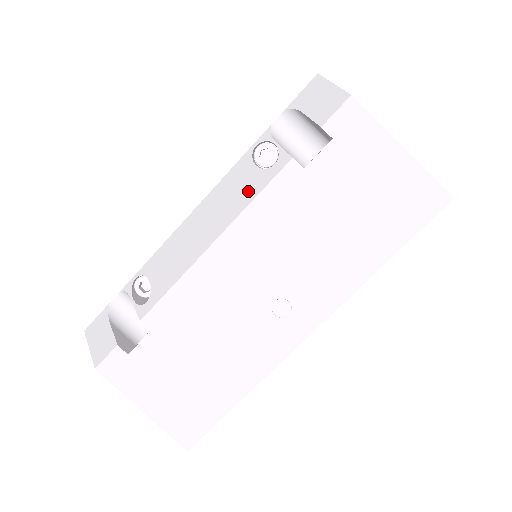
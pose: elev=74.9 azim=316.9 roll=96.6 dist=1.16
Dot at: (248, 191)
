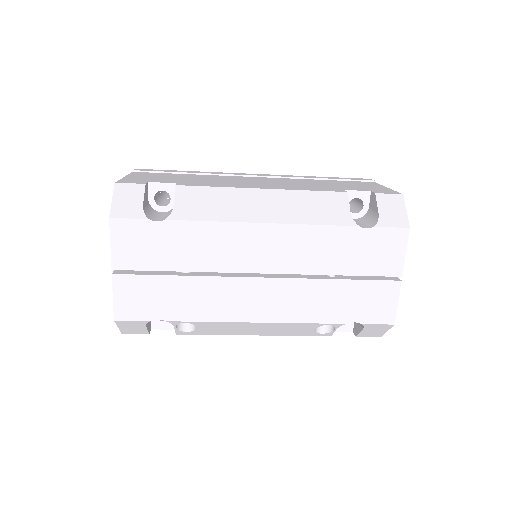
Dot at: (297, 333)
